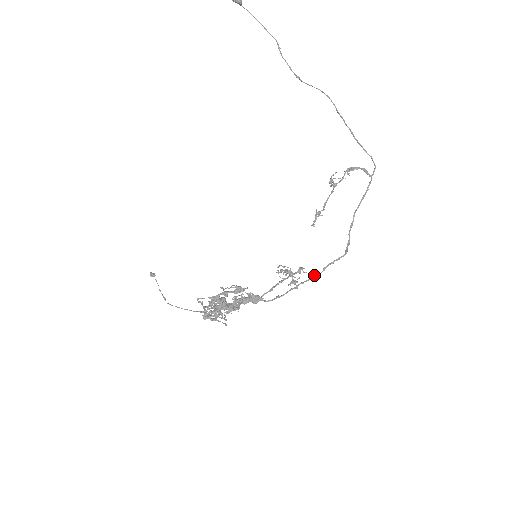
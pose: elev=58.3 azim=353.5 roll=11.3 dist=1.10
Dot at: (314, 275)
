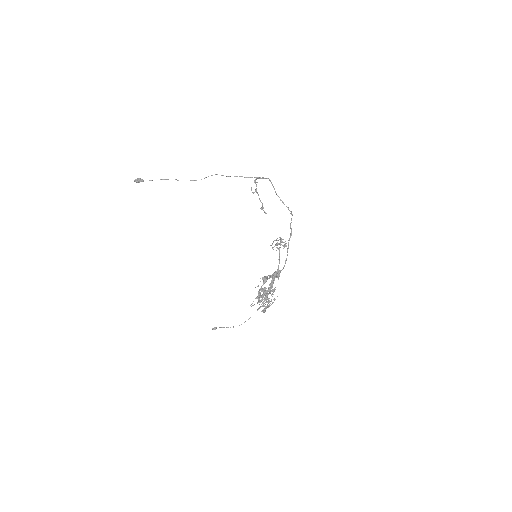
Dot at: (290, 235)
